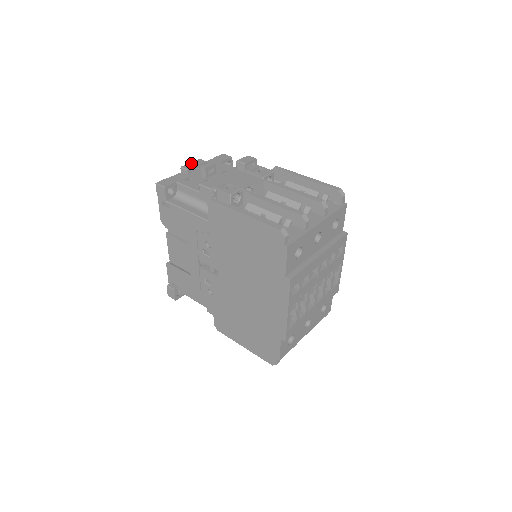
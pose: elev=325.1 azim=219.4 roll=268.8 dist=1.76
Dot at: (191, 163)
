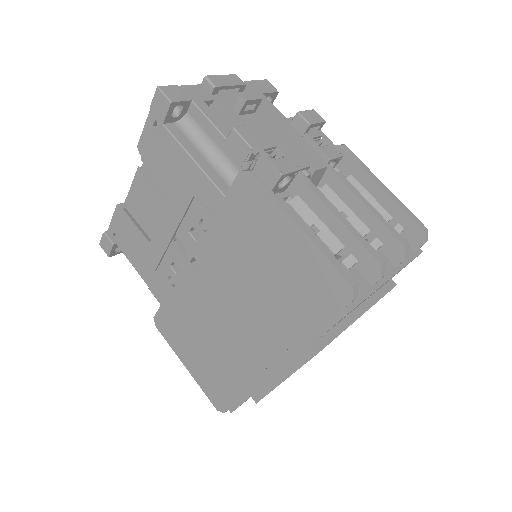
Dot at: (222, 76)
